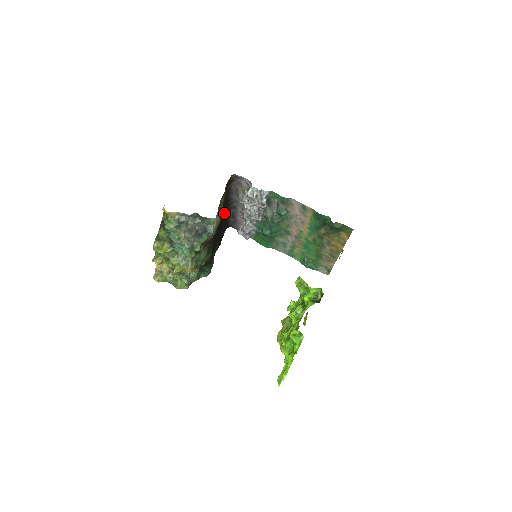
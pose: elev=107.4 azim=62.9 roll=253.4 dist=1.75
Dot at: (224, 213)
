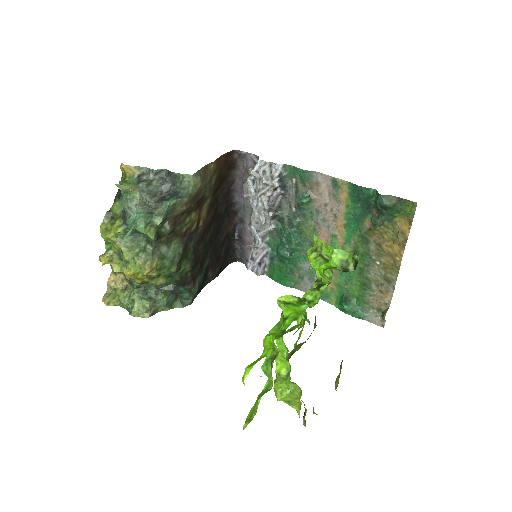
Dot at: (225, 225)
